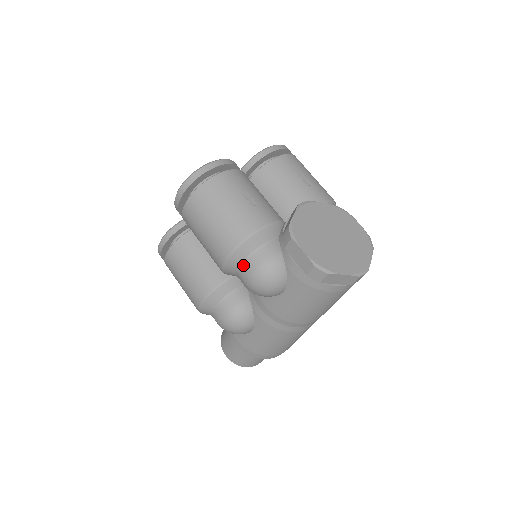
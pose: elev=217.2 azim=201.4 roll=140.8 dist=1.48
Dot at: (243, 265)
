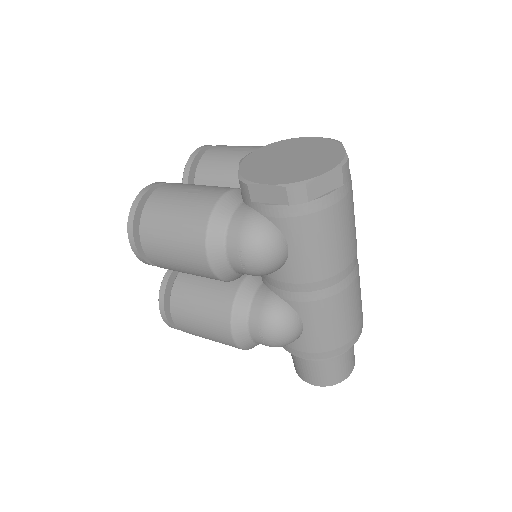
Dot at: (227, 251)
